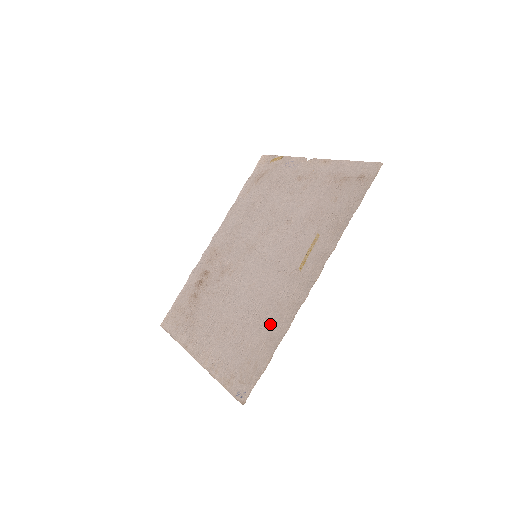
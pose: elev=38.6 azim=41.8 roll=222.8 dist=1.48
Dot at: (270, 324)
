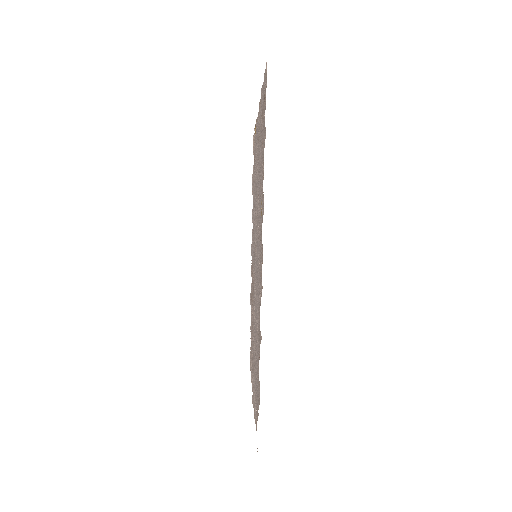
Dot at: occluded
